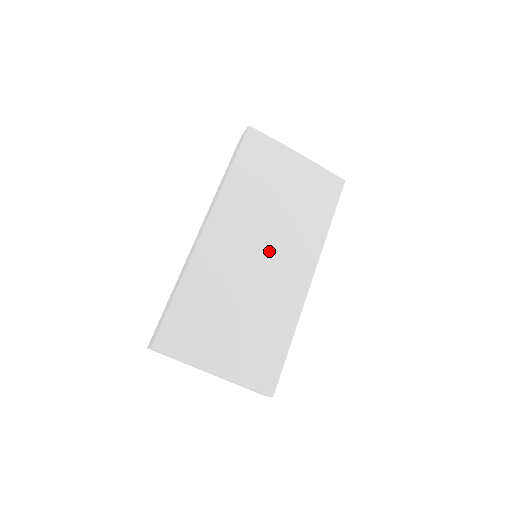
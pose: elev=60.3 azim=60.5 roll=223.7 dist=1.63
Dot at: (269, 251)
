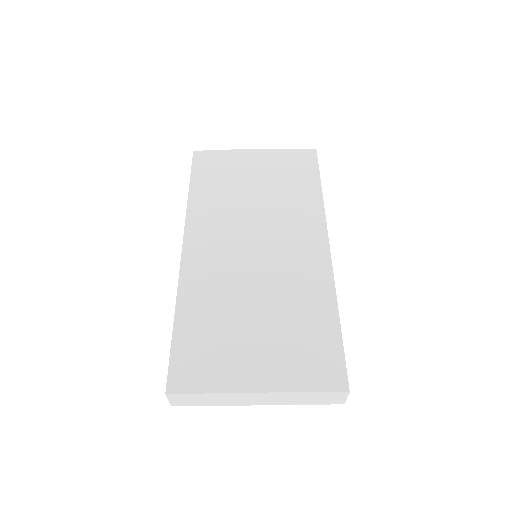
Dot at: (264, 241)
